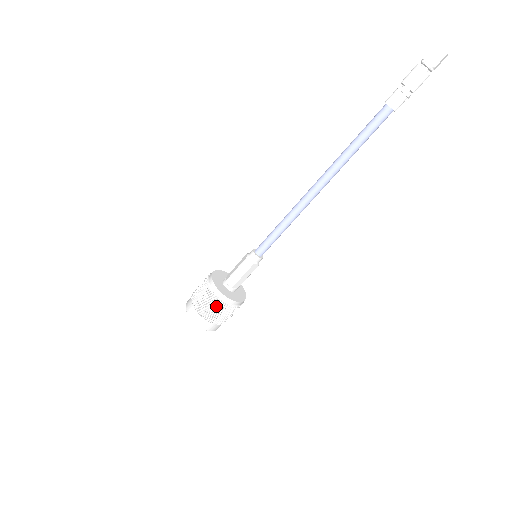
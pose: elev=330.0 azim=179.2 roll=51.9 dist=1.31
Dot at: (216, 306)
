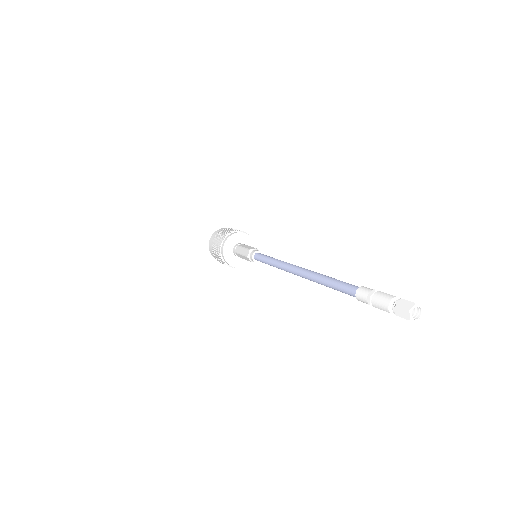
Dot at: (225, 264)
